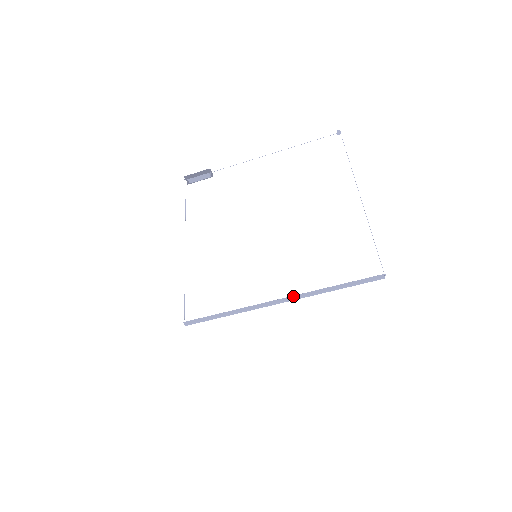
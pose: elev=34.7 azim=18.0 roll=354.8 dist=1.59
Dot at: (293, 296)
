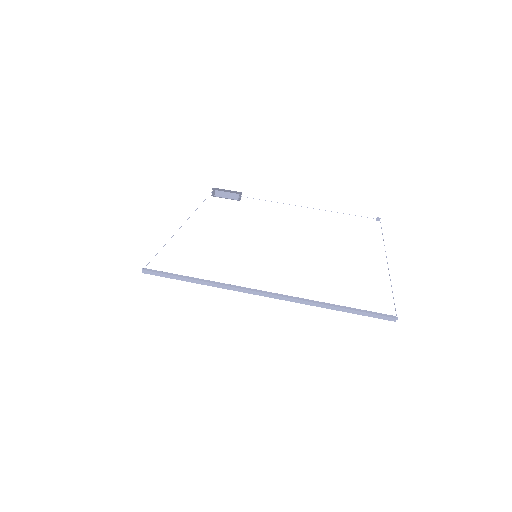
Dot at: occluded
